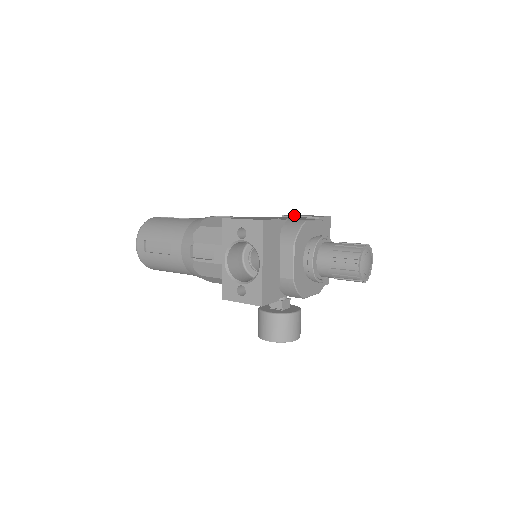
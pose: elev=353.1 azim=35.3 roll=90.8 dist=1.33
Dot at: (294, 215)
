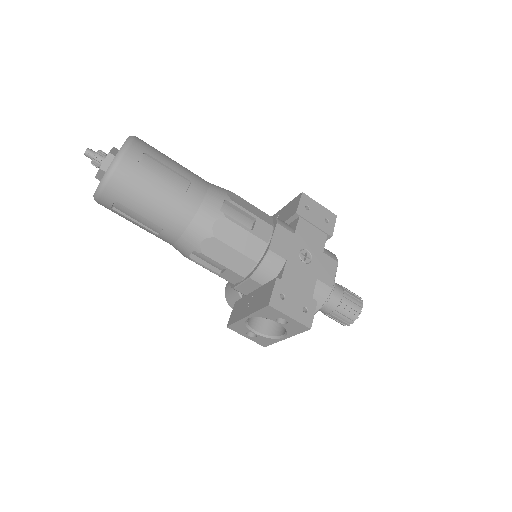
Dot at: (306, 211)
